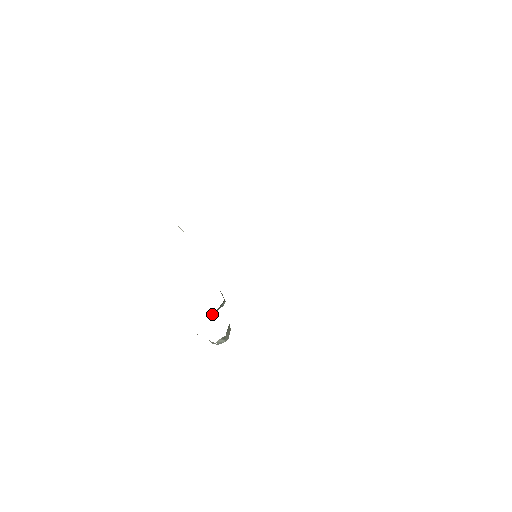
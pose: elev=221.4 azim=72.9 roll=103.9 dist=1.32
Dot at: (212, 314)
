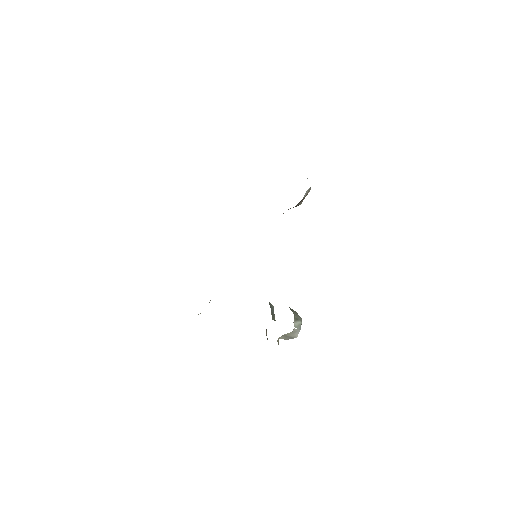
Dot at: occluded
